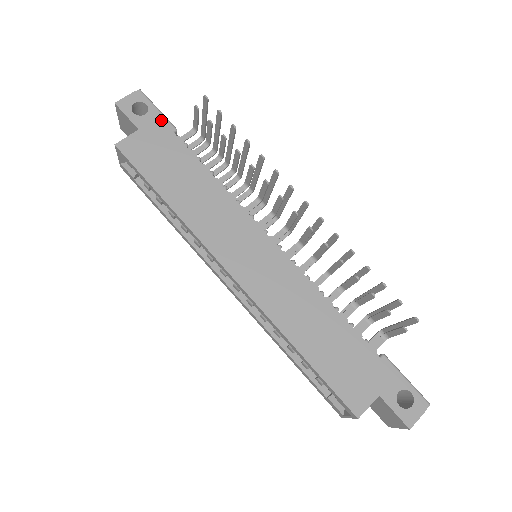
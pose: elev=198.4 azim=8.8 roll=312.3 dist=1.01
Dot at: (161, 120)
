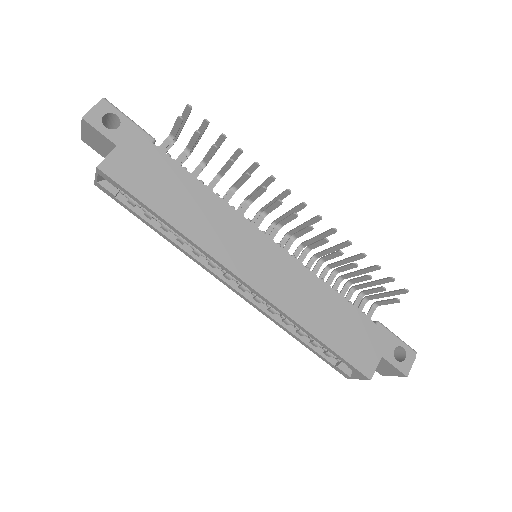
Dot at: (137, 131)
